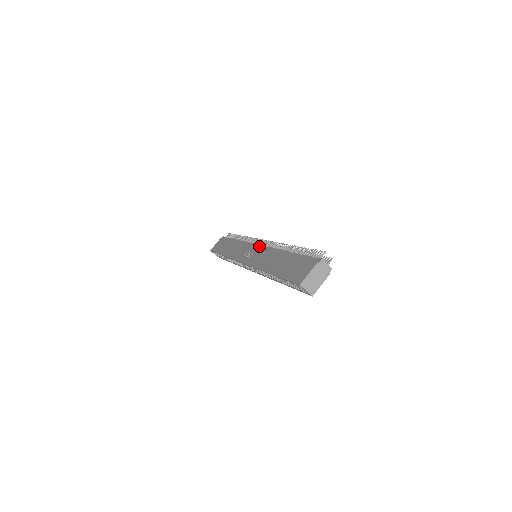
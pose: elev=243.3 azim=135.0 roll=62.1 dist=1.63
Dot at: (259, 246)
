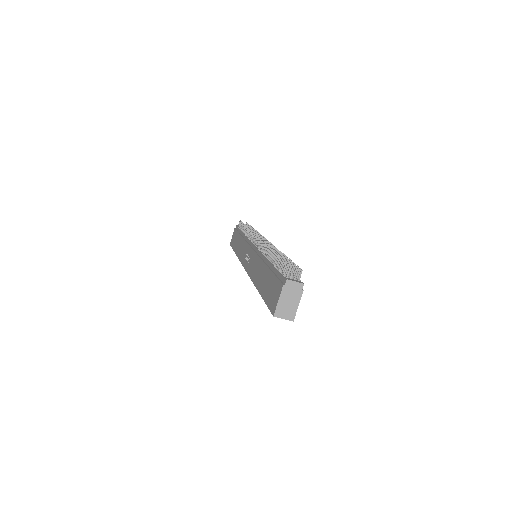
Dot at: (253, 247)
